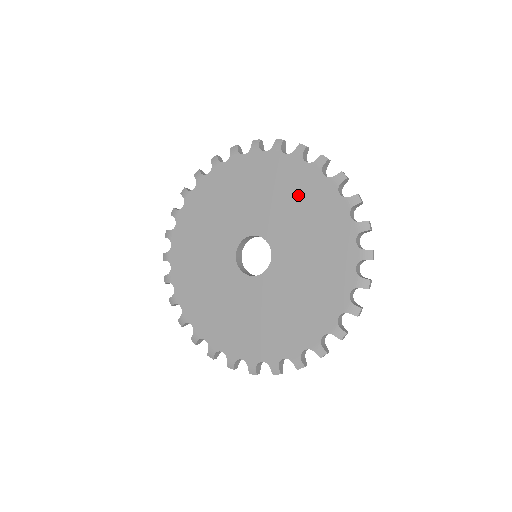
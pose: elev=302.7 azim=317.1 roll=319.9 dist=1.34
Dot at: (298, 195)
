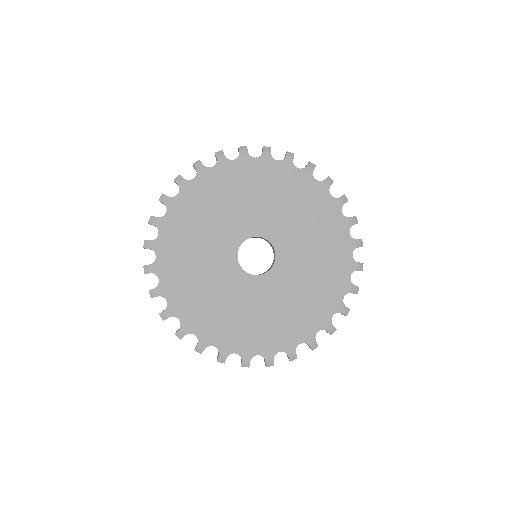
Dot at: (294, 197)
